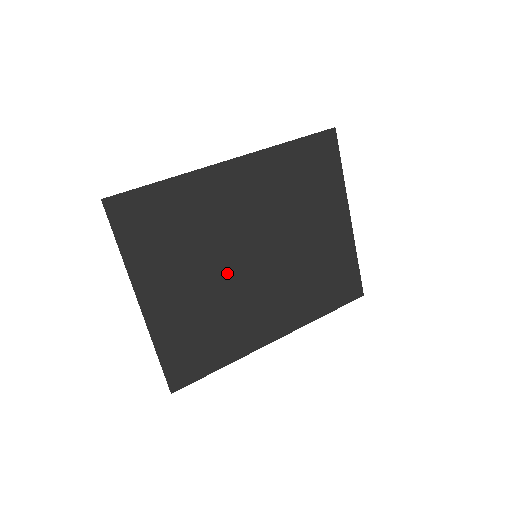
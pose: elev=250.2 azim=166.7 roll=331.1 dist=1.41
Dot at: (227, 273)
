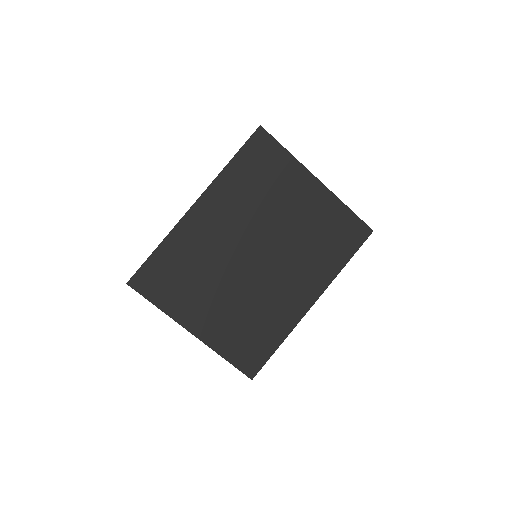
Dot at: (241, 280)
